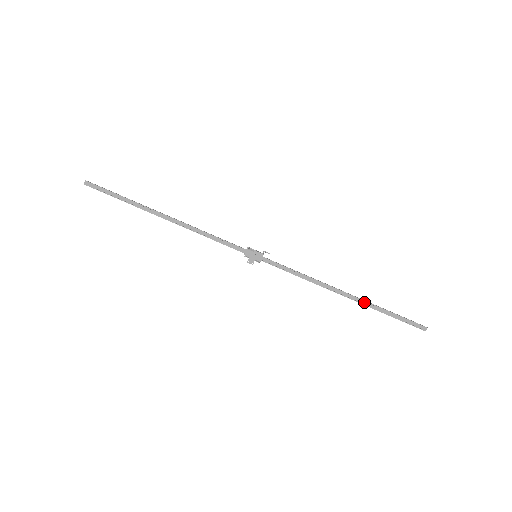
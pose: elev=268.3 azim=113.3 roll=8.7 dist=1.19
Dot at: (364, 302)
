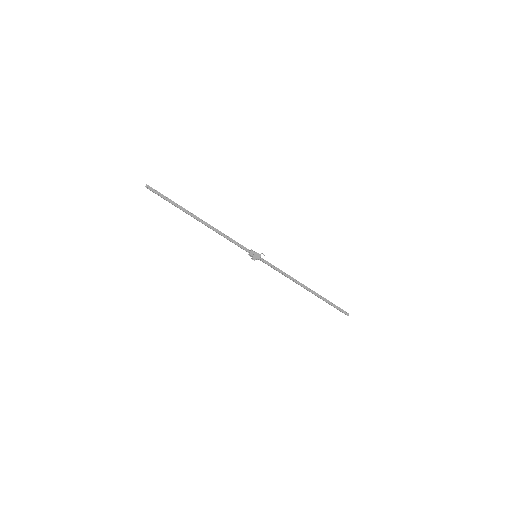
Dot at: (317, 294)
